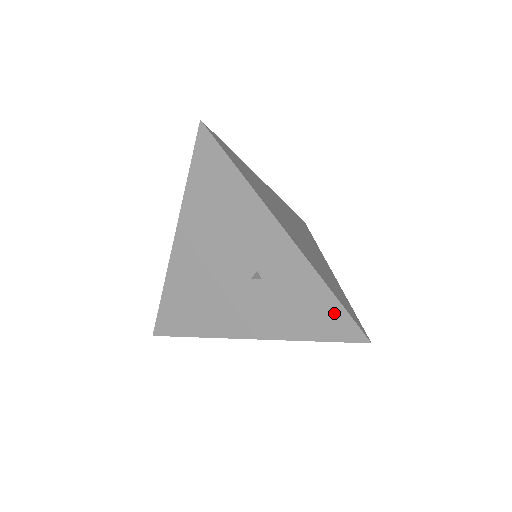
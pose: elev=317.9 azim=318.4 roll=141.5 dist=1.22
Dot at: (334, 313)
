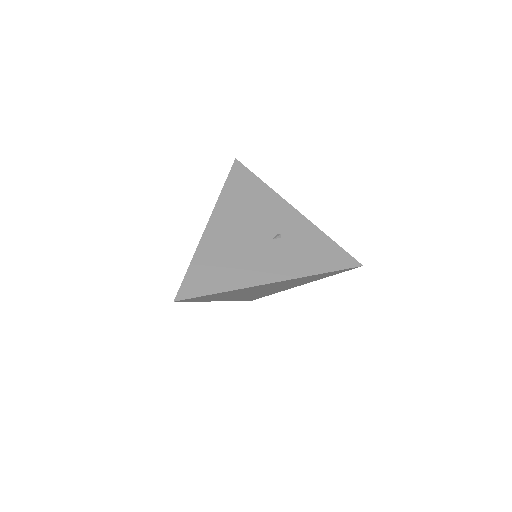
Dot at: (335, 251)
